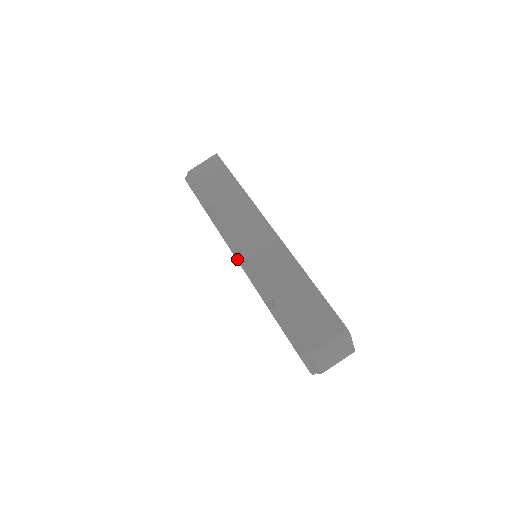
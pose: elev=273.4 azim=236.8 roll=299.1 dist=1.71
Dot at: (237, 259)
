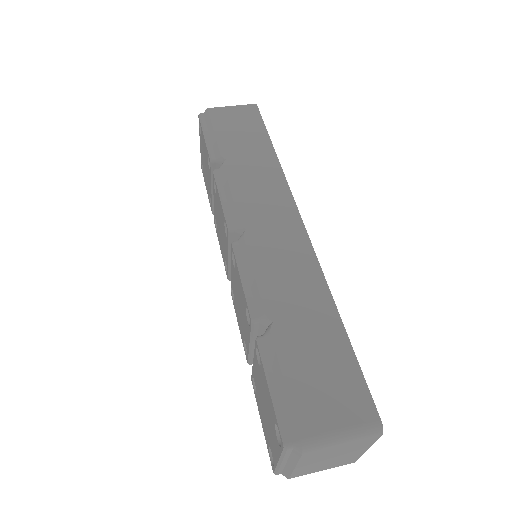
Dot at: (233, 243)
